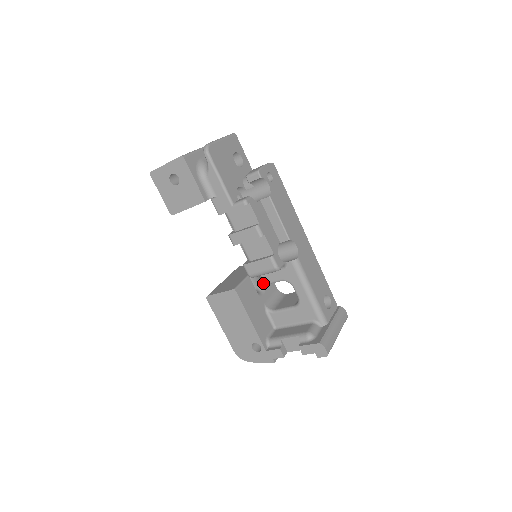
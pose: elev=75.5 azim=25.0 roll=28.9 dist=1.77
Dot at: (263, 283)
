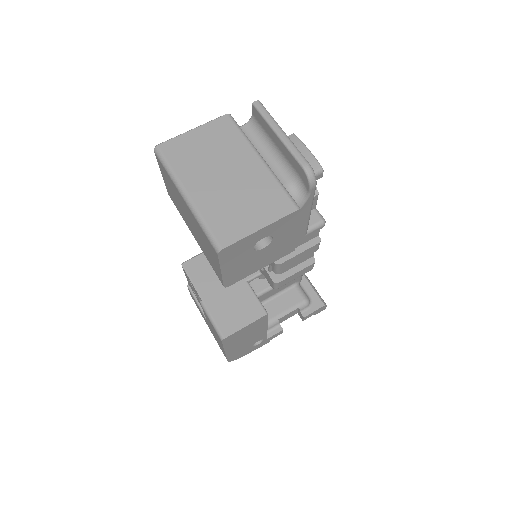
Dot at: occluded
